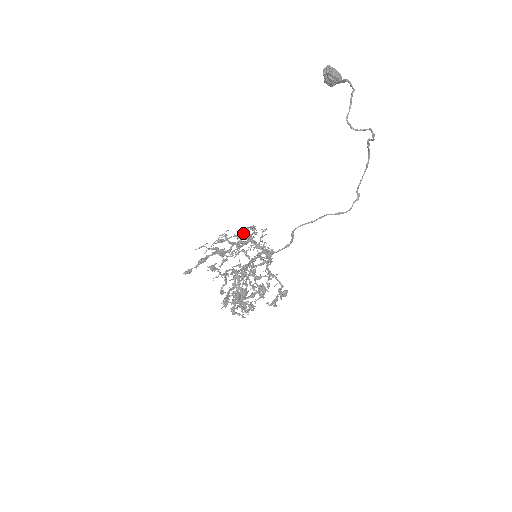
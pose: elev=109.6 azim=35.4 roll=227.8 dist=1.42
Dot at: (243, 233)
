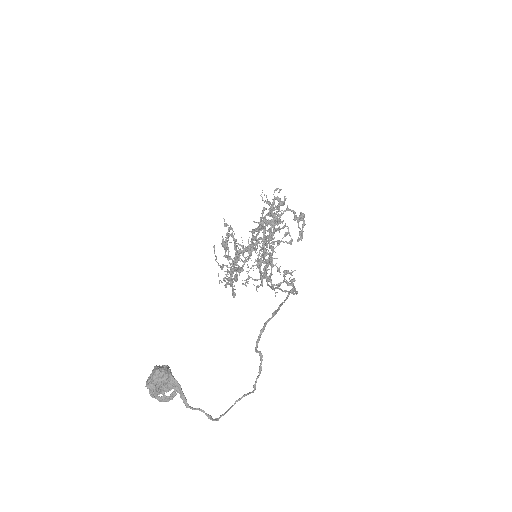
Dot at: (227, 255)
